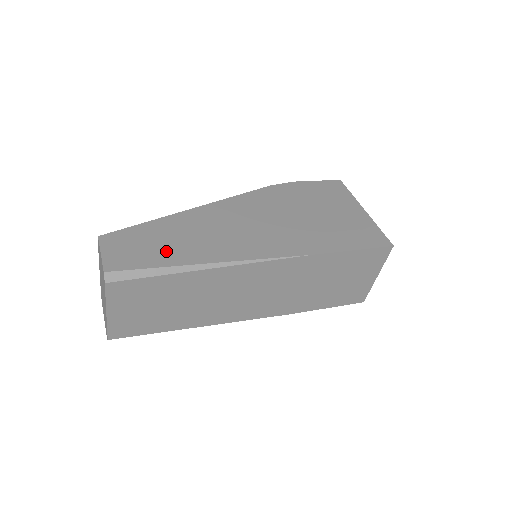
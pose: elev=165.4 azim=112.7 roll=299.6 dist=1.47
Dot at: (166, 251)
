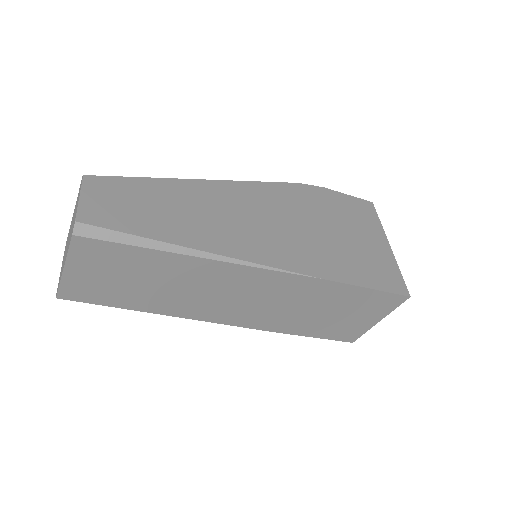
Dot at: (158, 220)
